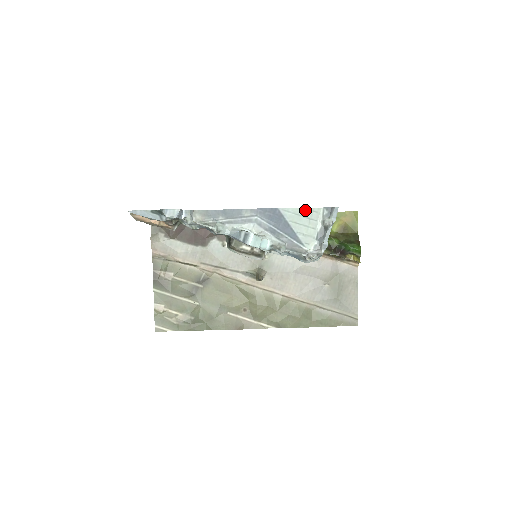
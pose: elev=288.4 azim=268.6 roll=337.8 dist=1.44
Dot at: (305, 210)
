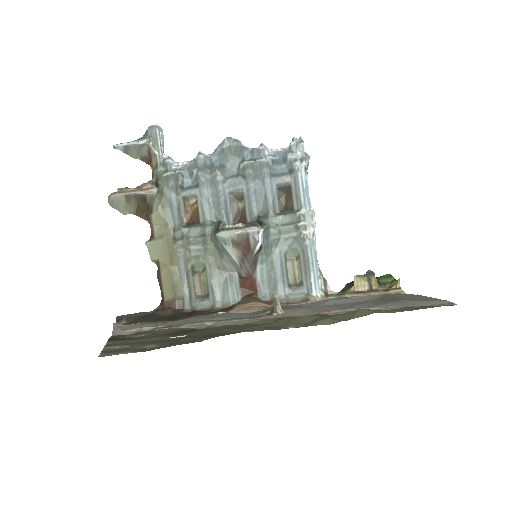
Dot at: occluded
